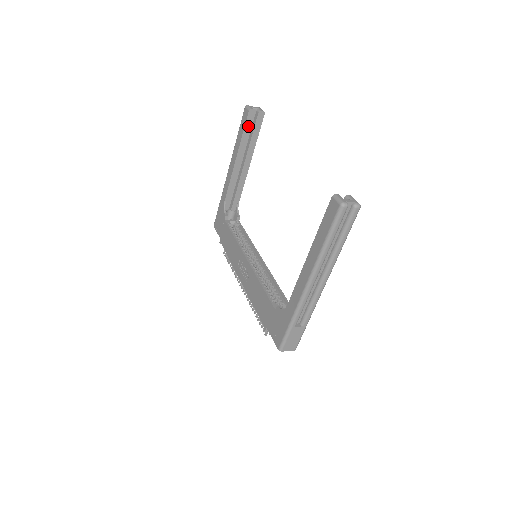
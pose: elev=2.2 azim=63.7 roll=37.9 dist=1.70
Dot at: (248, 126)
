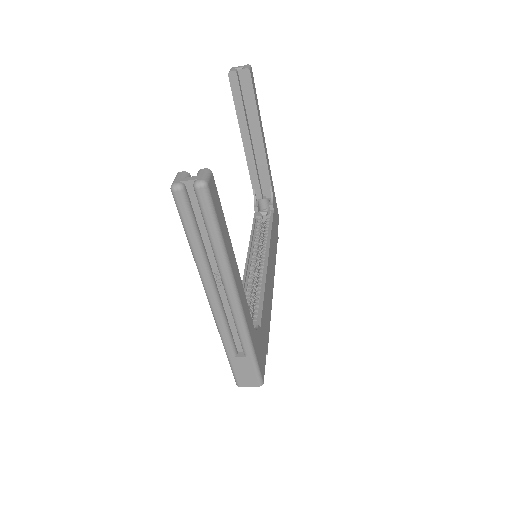
Dot at: (237, 93)
